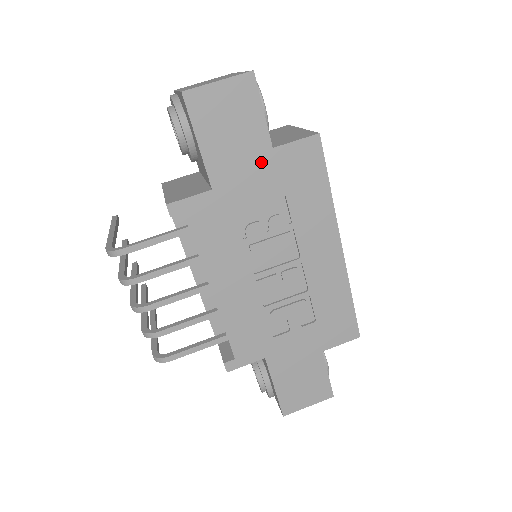
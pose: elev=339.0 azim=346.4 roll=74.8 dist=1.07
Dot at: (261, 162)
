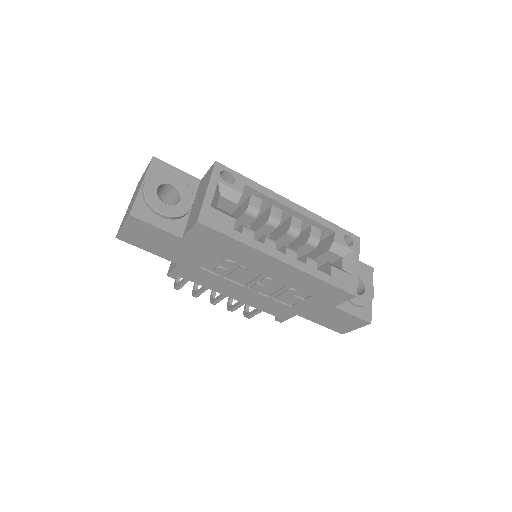
Dot at: (185, 246)
